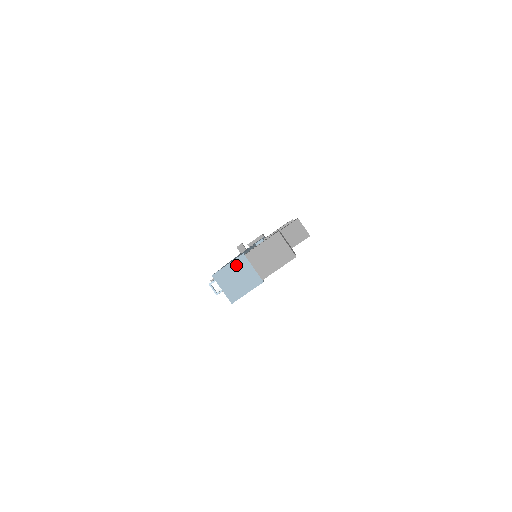
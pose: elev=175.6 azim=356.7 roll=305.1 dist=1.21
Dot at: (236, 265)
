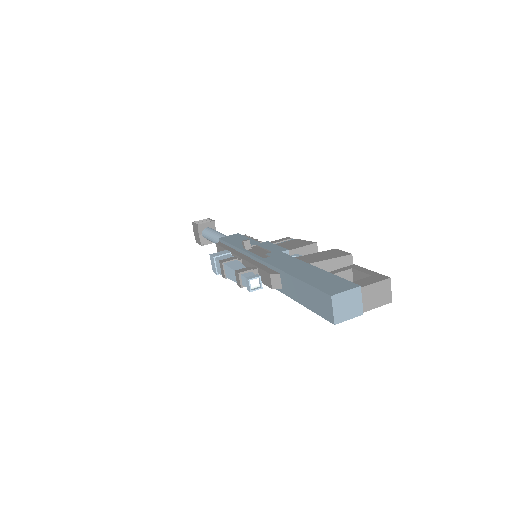
Dot at: (352, 294)
